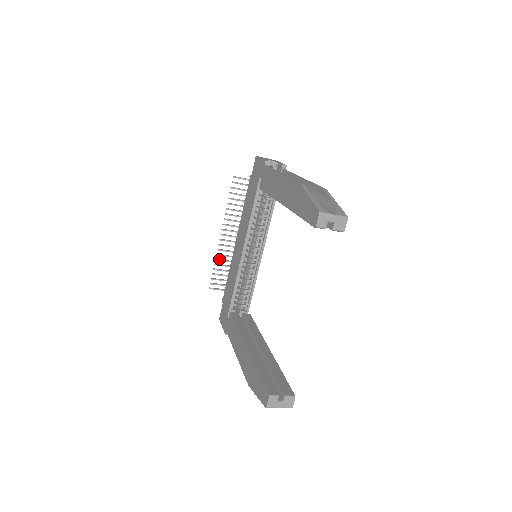
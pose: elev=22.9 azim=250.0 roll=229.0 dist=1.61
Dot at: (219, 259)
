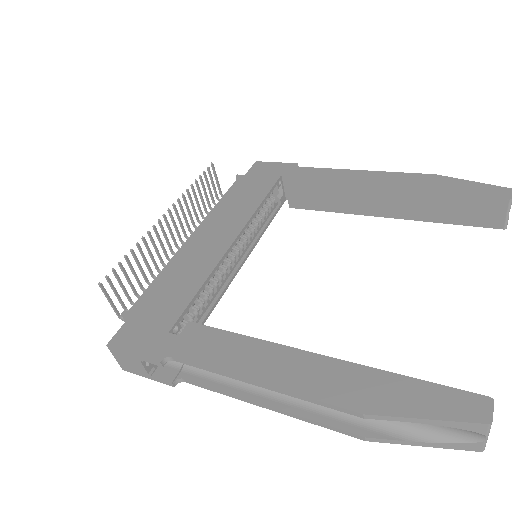
Dot at: occluded
